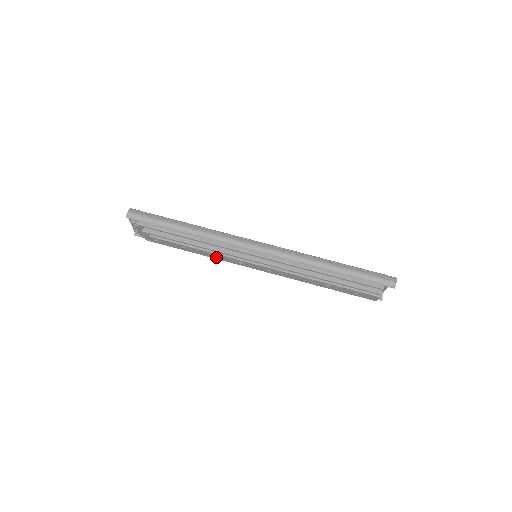
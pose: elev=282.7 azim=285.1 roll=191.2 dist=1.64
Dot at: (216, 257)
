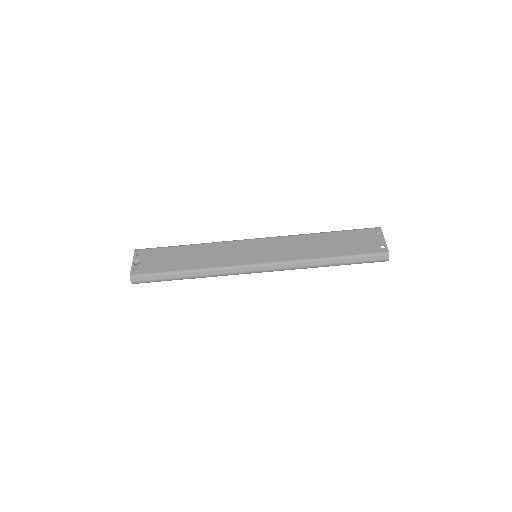
Dot at: occluded
